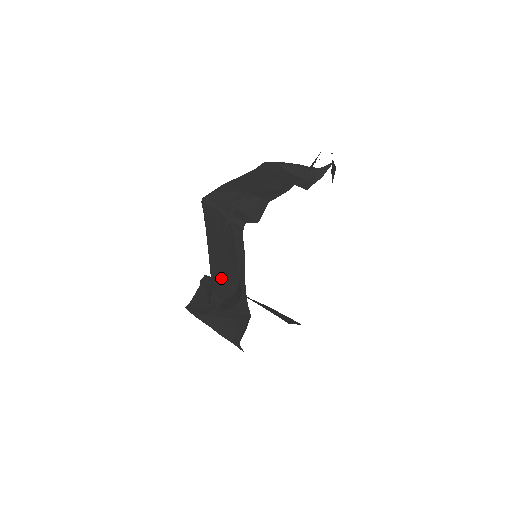
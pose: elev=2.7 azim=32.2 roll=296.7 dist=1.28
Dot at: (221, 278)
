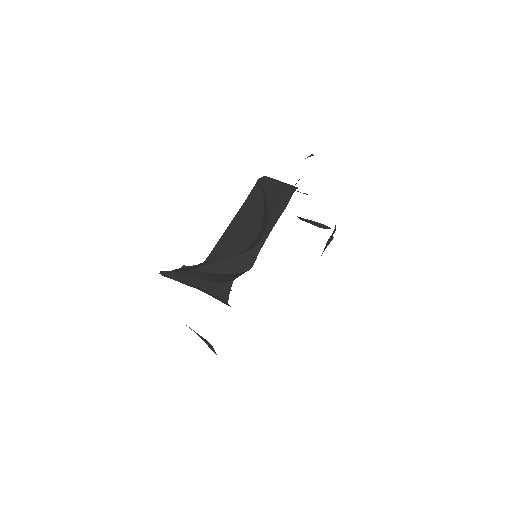
Dot at: (232, 241)
